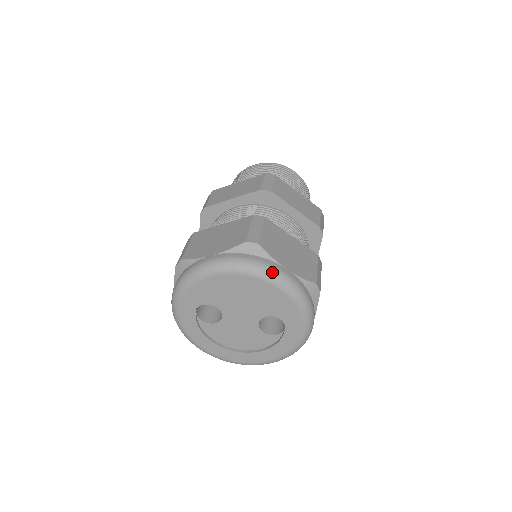
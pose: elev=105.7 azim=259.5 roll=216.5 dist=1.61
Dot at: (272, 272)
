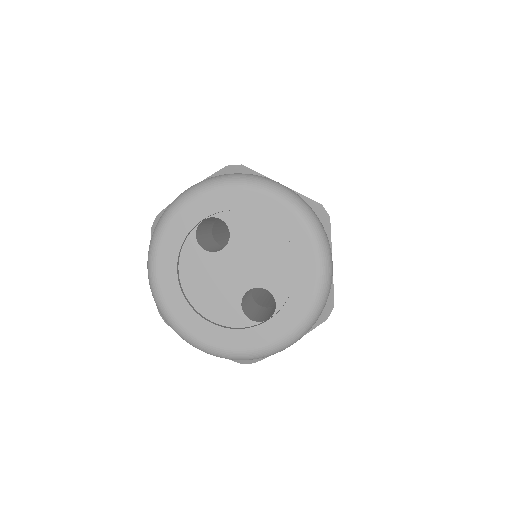
Dot at: (327, 247)
